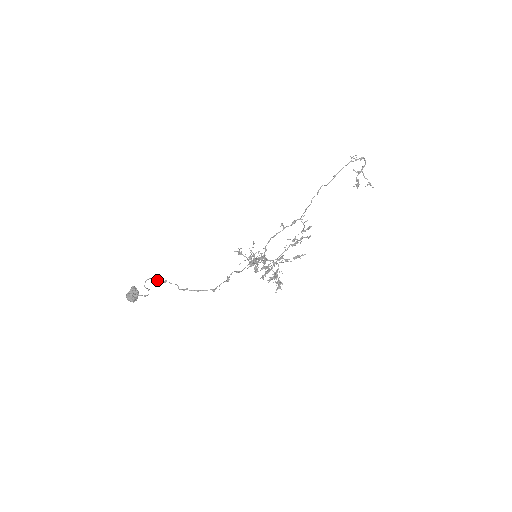
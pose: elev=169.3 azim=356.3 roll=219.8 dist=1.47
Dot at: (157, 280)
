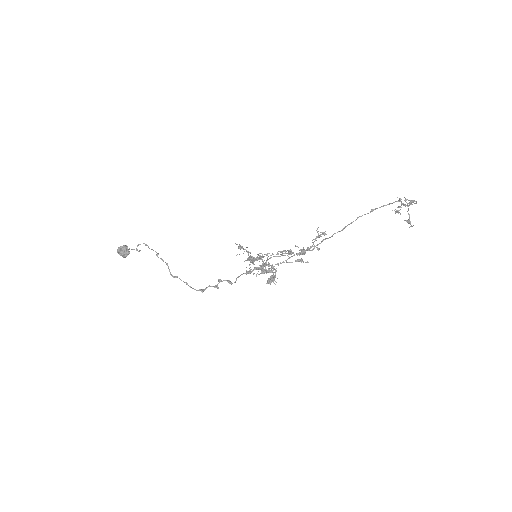
Dot at: occluded
